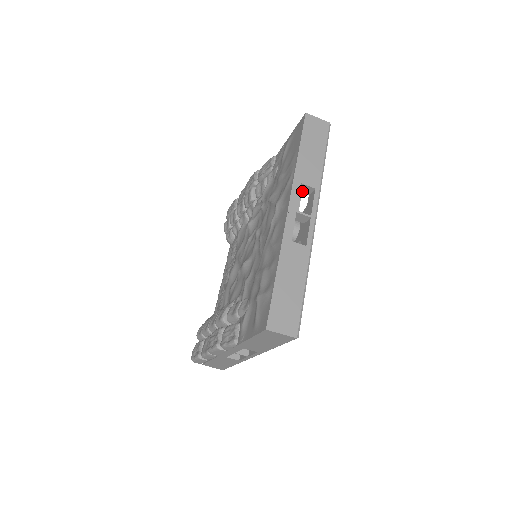
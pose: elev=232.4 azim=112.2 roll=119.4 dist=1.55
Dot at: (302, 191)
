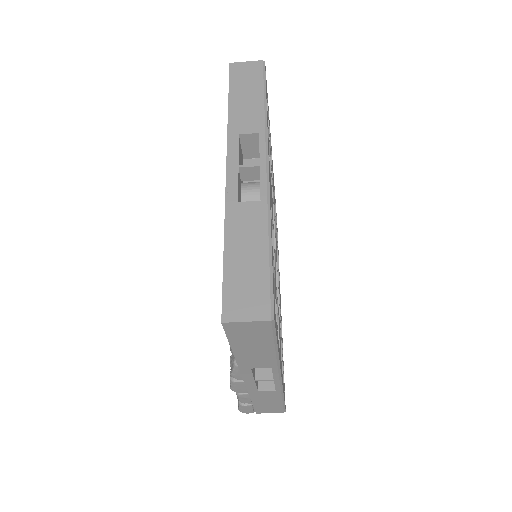
Dot at: (249, 145)
